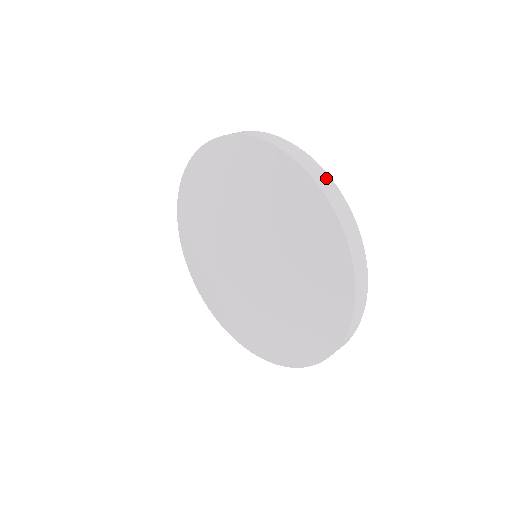
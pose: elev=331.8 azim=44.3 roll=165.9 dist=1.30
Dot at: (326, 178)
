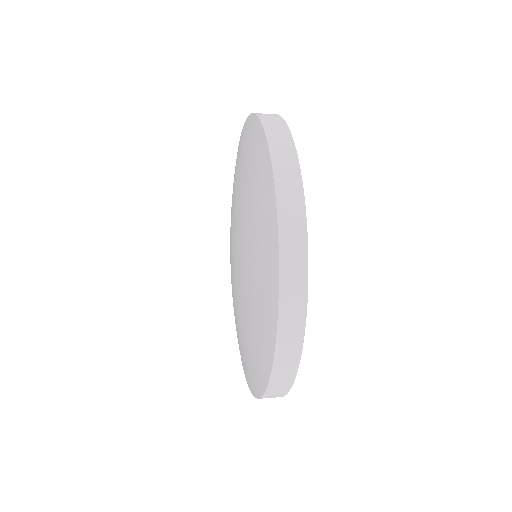
Dot at: (292, 163)
